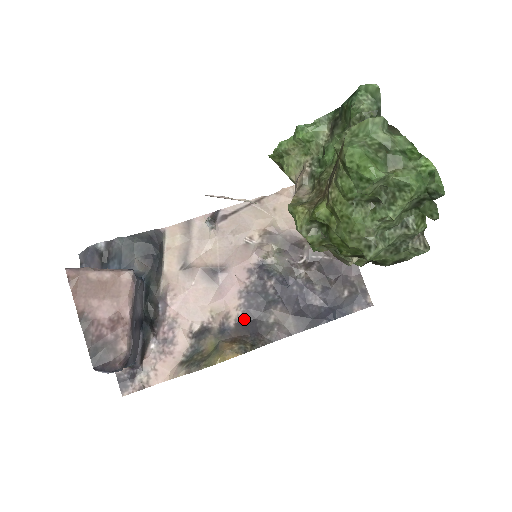
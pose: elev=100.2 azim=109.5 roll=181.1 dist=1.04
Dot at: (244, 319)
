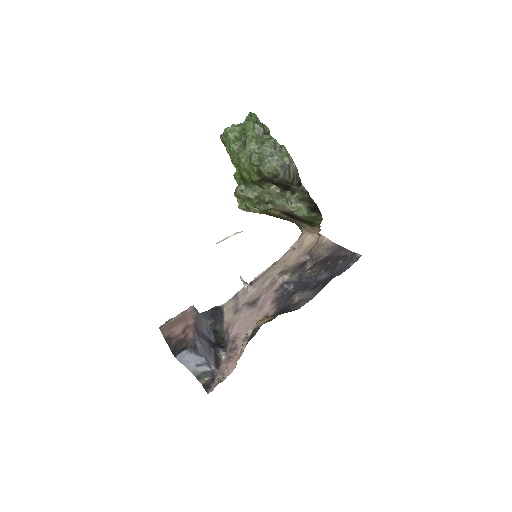
Dot at: (278, 311)
